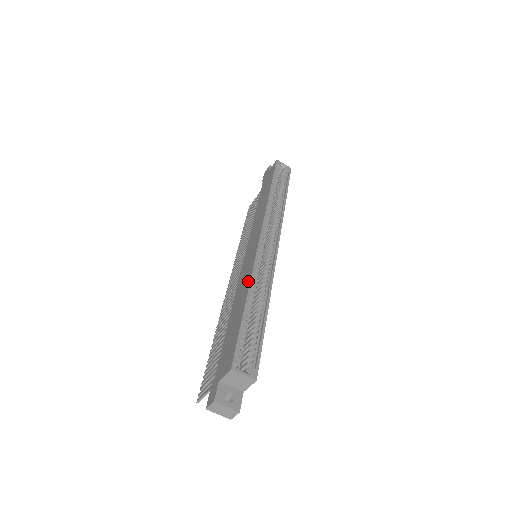
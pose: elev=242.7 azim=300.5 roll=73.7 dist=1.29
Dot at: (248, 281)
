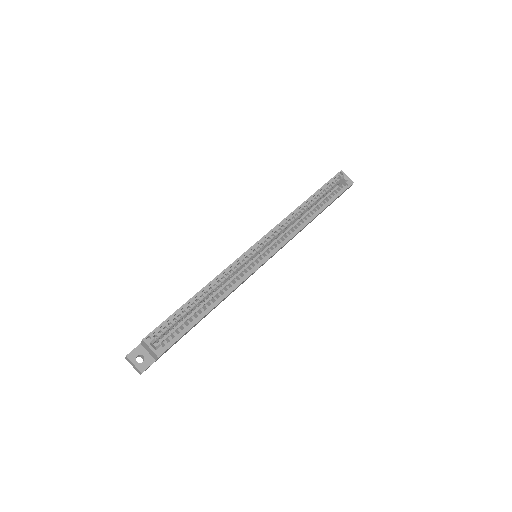
Dot at: (216, 276)
